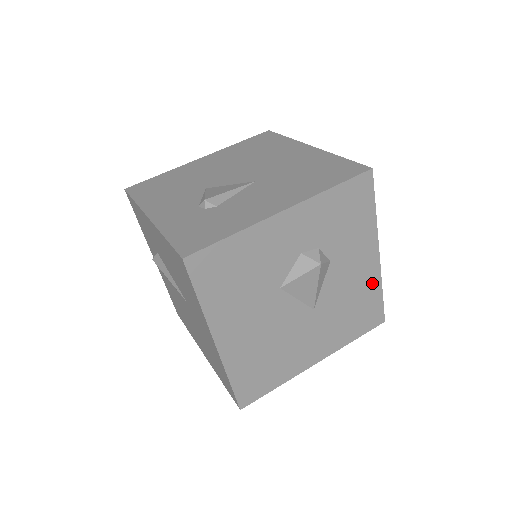
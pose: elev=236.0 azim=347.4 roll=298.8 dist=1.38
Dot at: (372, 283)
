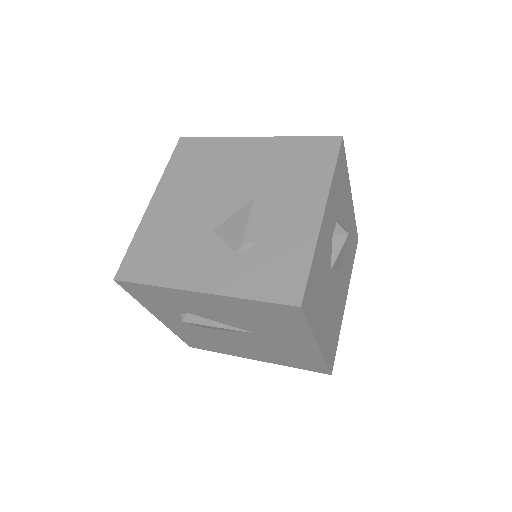
Dot at: (352, 219)
